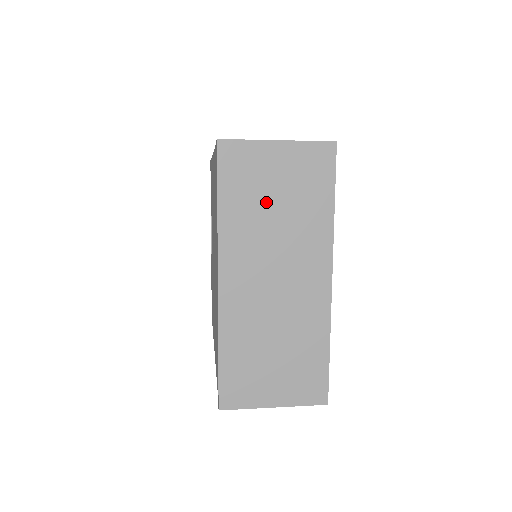
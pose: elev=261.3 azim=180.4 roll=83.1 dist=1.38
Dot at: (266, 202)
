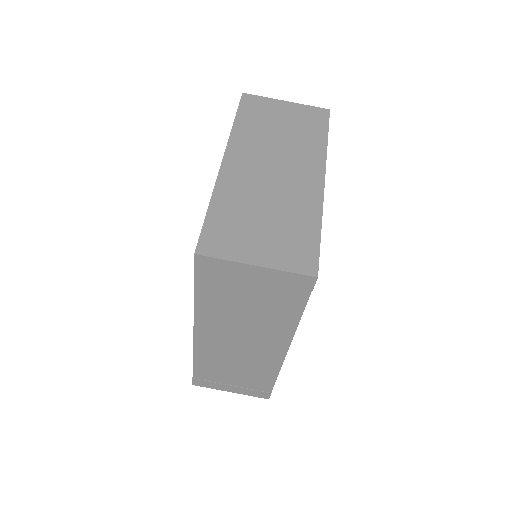
Dot at: (273, 126)
